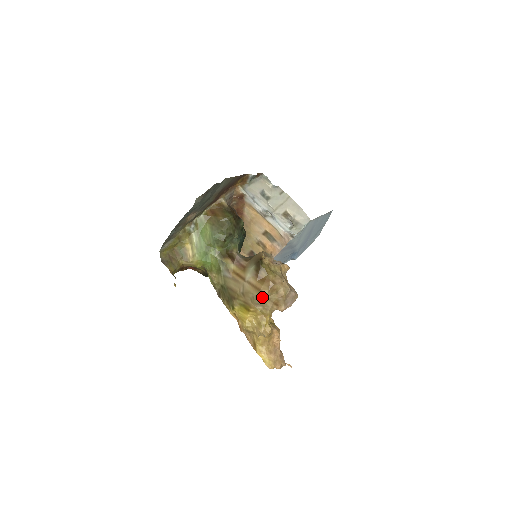
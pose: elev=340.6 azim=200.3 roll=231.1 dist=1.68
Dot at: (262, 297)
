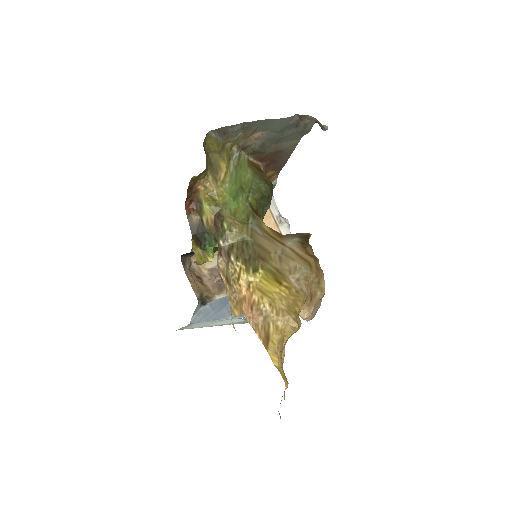
Dot at: (308, 272)
